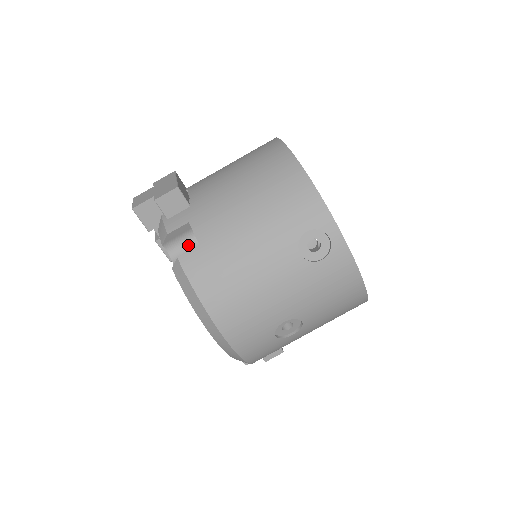
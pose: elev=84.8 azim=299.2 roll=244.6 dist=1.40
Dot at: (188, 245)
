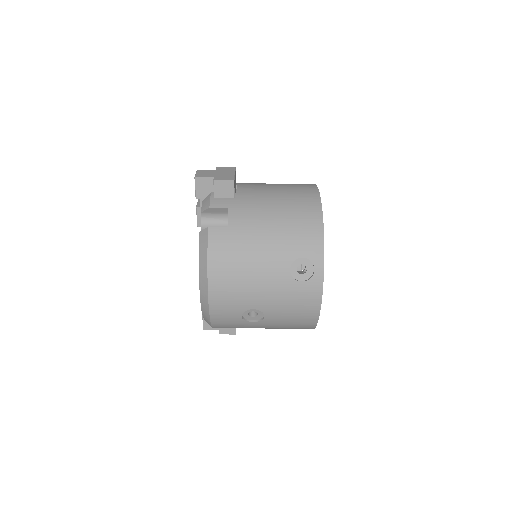
Dot at: (218, 222)
